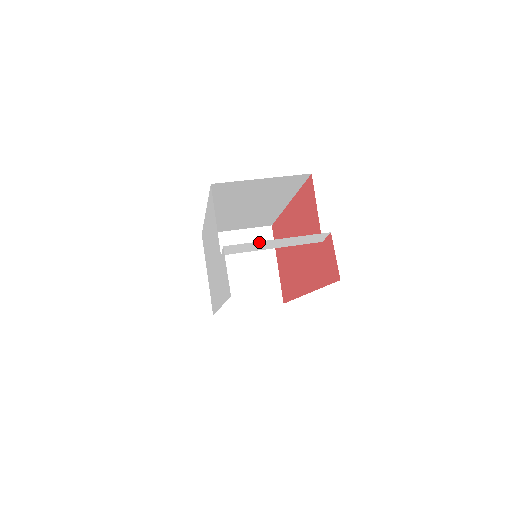
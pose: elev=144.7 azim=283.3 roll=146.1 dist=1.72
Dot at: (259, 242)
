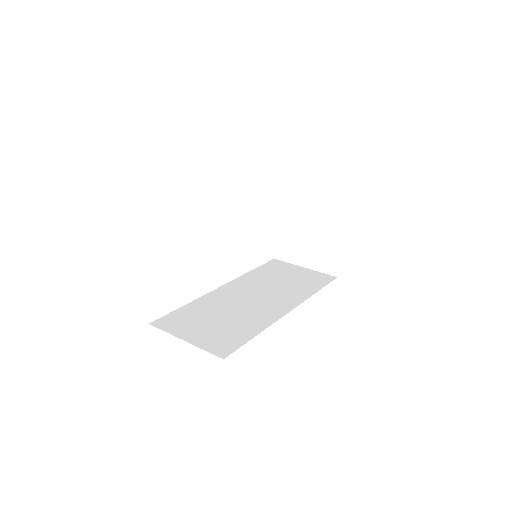
Dot at: occluded
